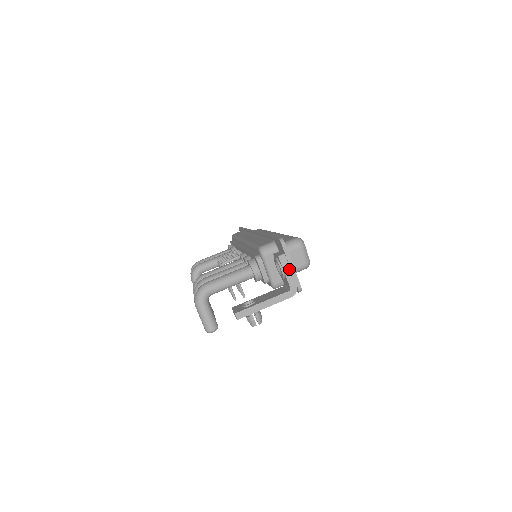
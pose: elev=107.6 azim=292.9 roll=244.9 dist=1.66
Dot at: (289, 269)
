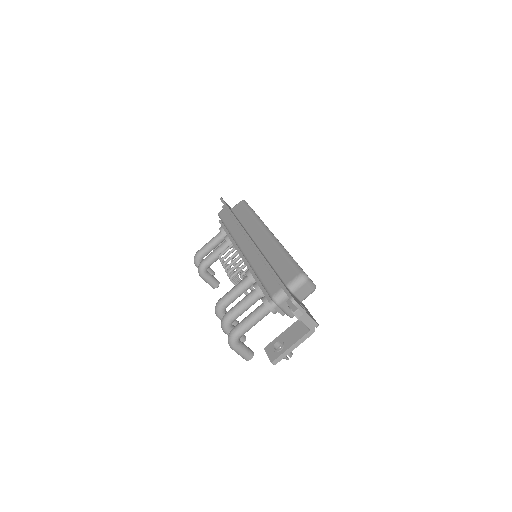
Dot at: (305, 318)
